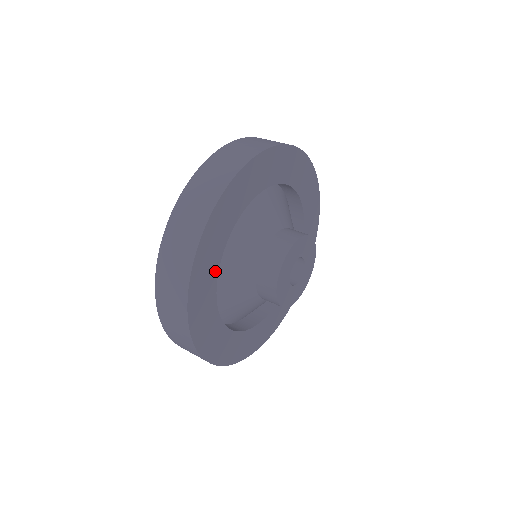
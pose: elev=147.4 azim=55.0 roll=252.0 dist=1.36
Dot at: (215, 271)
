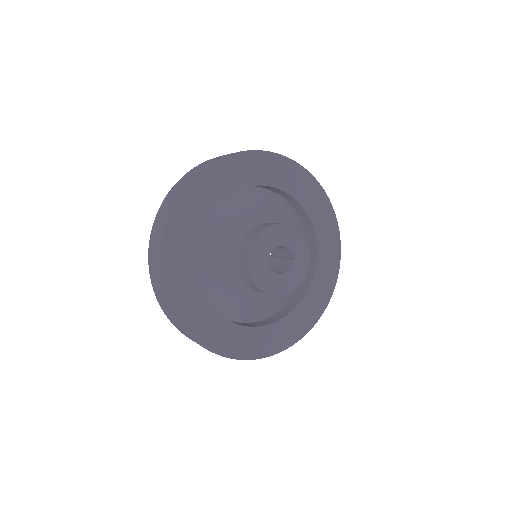
Dot at: (247, 182)
